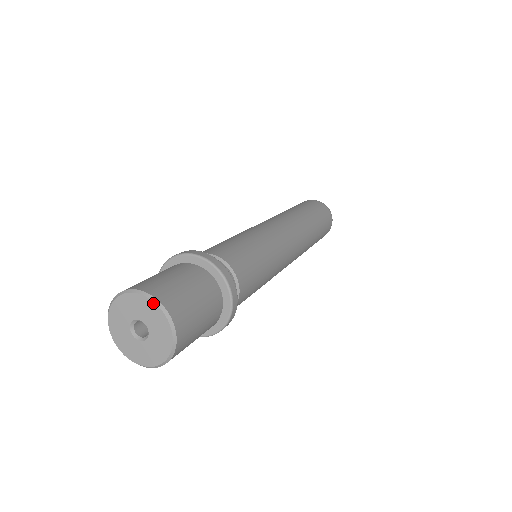
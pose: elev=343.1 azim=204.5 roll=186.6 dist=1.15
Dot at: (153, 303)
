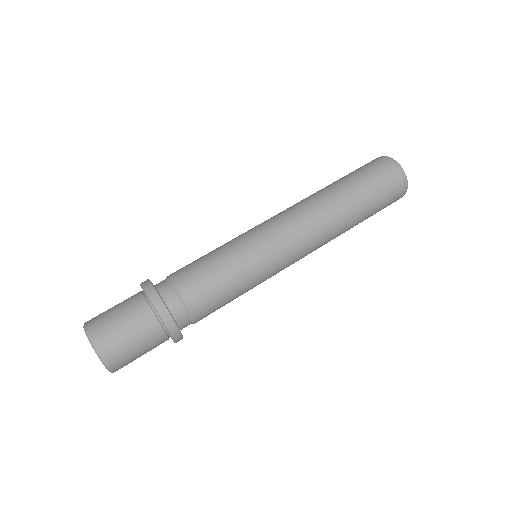
Dot at: (104, 365)
